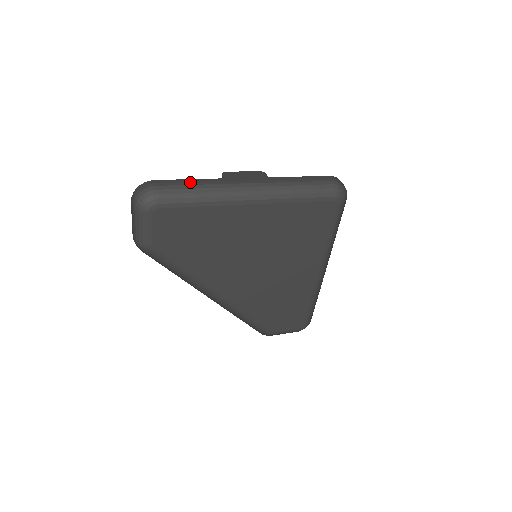
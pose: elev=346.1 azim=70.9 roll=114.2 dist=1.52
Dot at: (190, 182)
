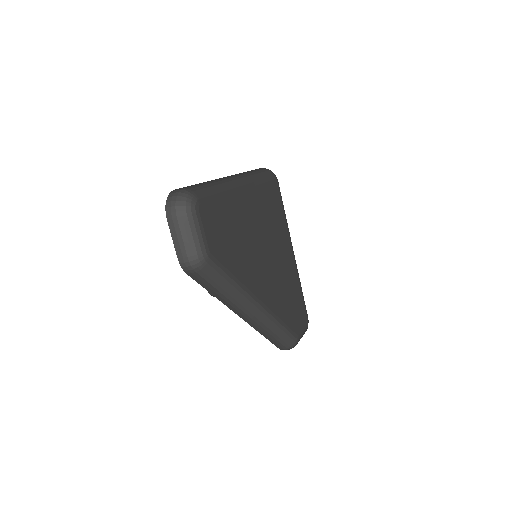
Dot at: occluded
